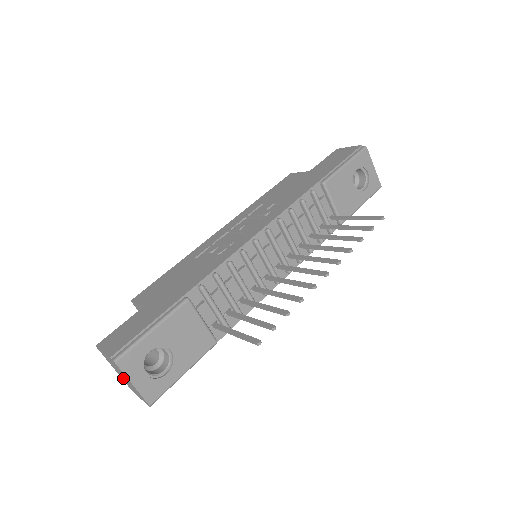
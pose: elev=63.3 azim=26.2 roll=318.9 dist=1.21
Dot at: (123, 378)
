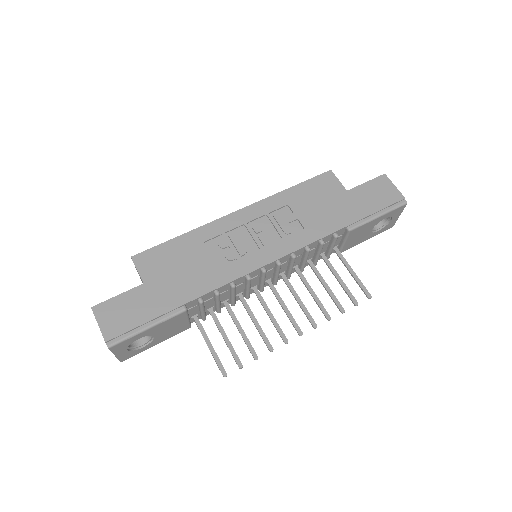
Dot at: occluded
